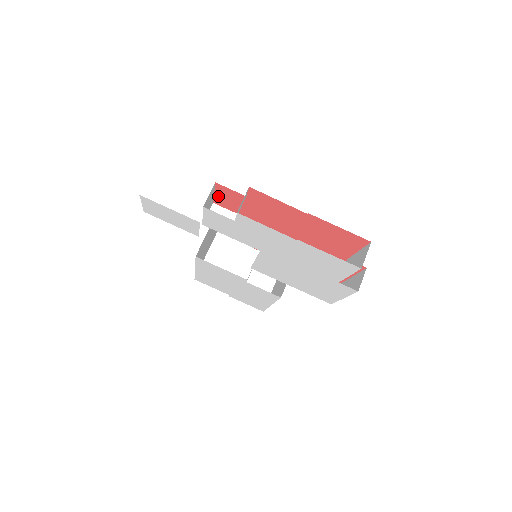
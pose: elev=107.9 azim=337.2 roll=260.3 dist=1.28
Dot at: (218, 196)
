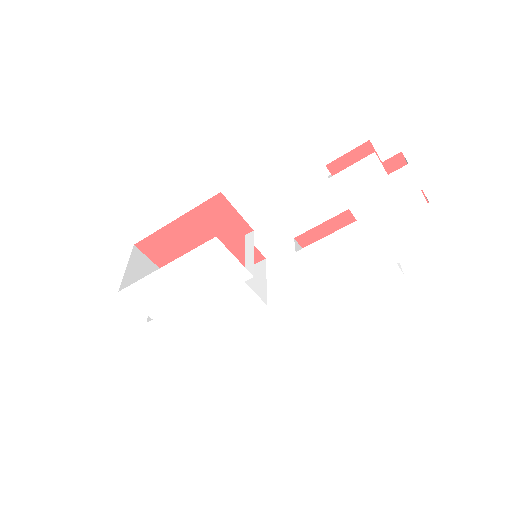
Dot at: (346, 158)
